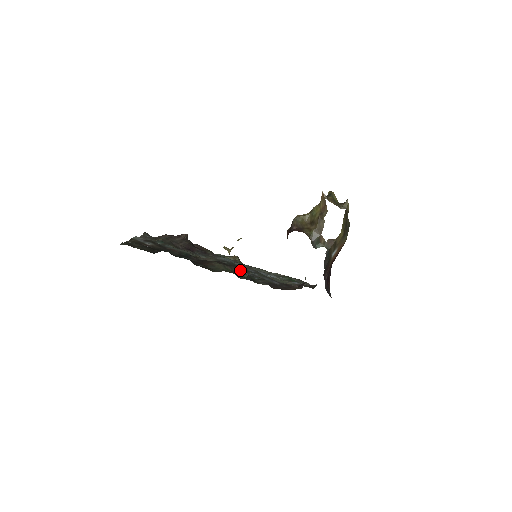
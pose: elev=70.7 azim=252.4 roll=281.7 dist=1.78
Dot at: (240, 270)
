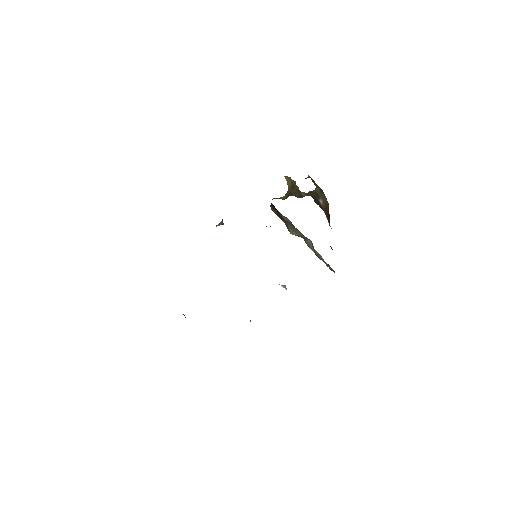
Dot at: occluded
